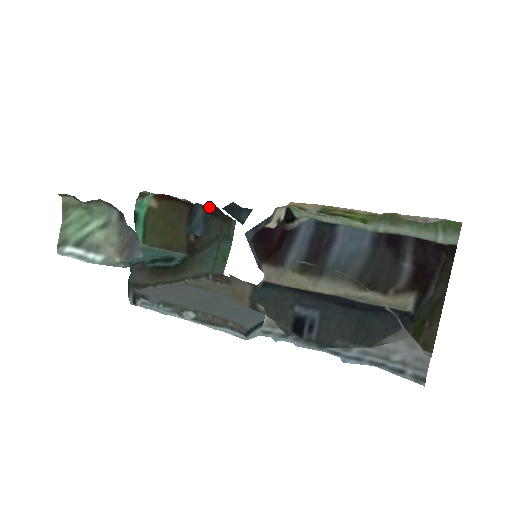
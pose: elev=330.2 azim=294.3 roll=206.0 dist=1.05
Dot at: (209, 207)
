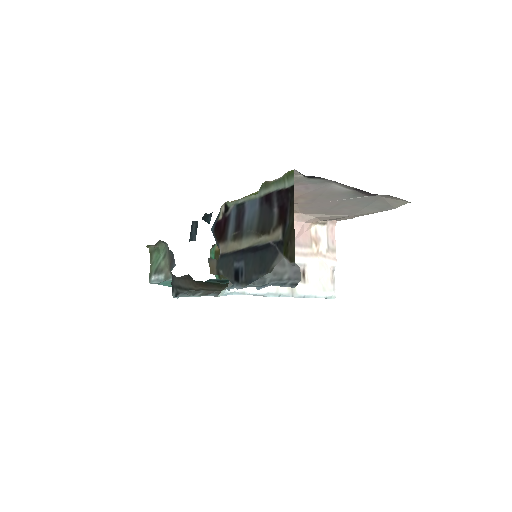
Dot at: (197, 221)
